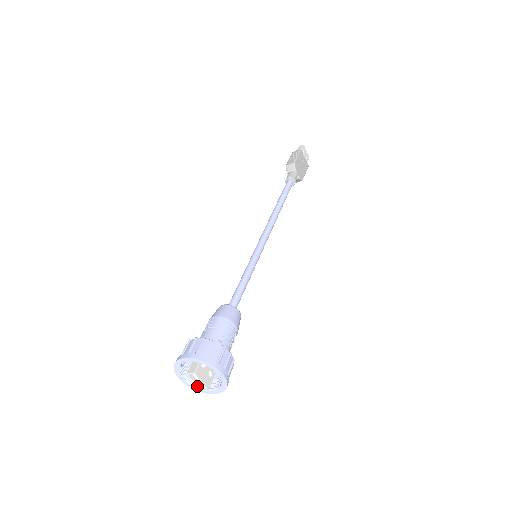
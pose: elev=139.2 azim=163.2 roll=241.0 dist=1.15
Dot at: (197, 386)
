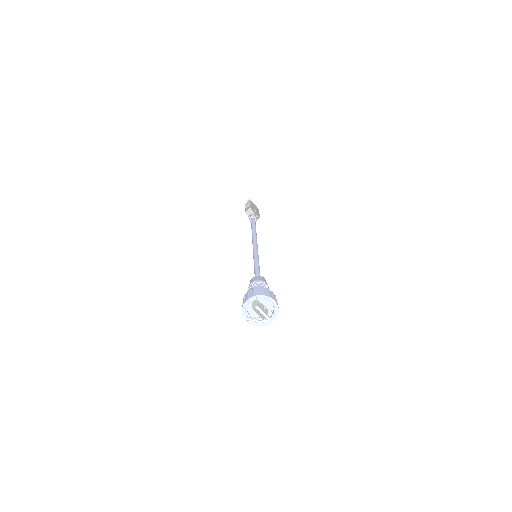
Dot at: occluded
